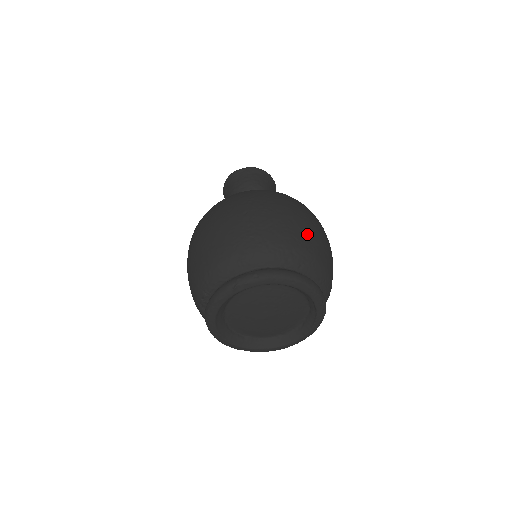
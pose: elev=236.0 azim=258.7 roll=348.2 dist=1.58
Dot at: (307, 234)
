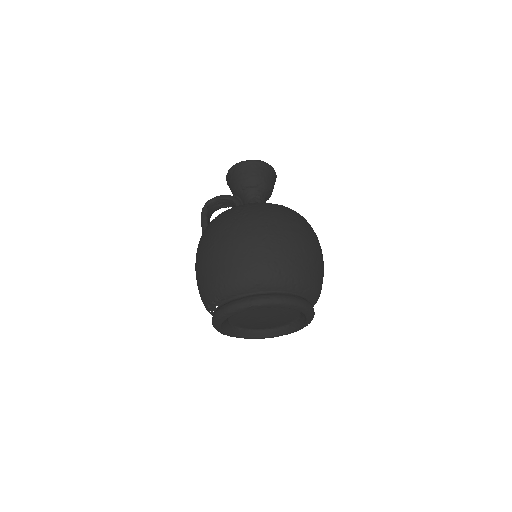
Dot at: (312, 262)
